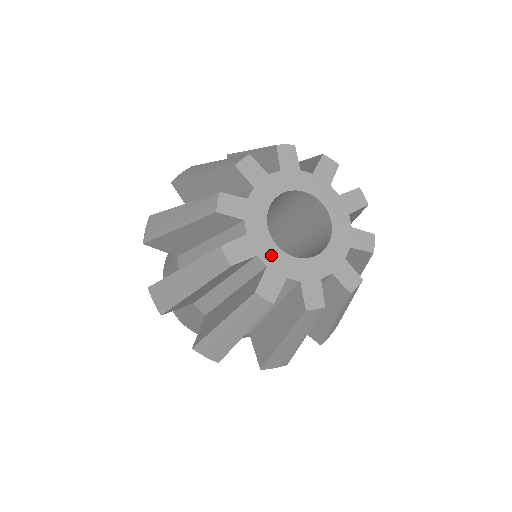
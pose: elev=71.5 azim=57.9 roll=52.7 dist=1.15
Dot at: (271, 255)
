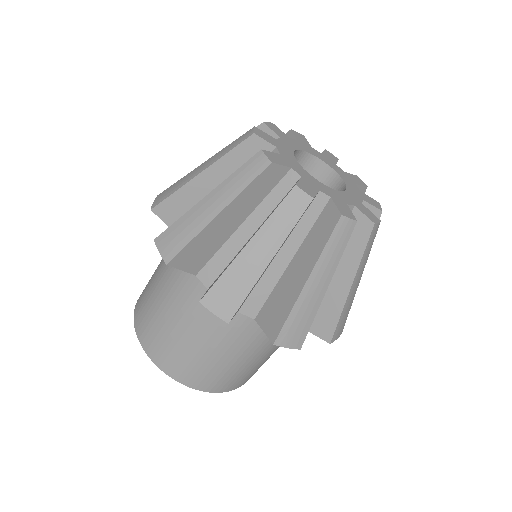
Dot at: (303, 173)
